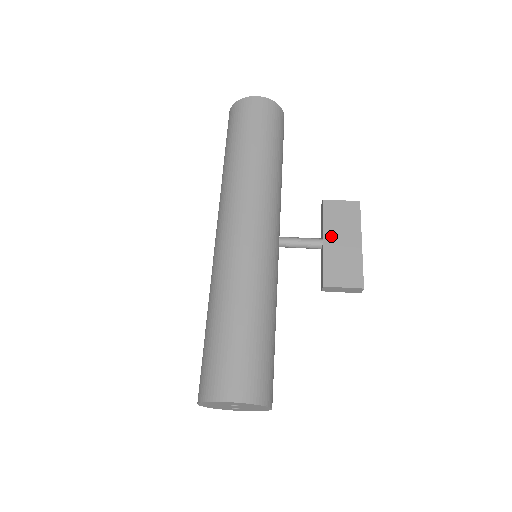
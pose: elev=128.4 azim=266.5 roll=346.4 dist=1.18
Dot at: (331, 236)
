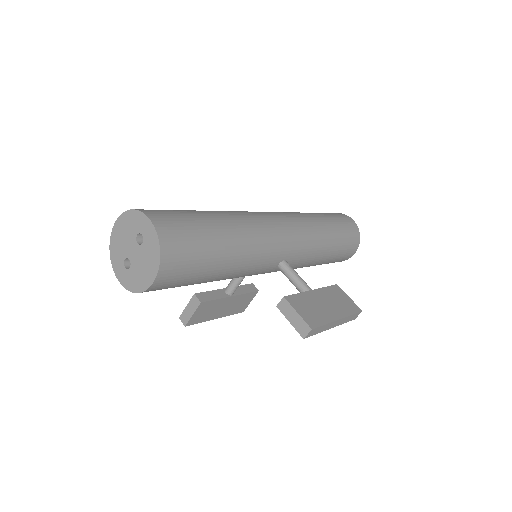
Dot at: (321, 295)
